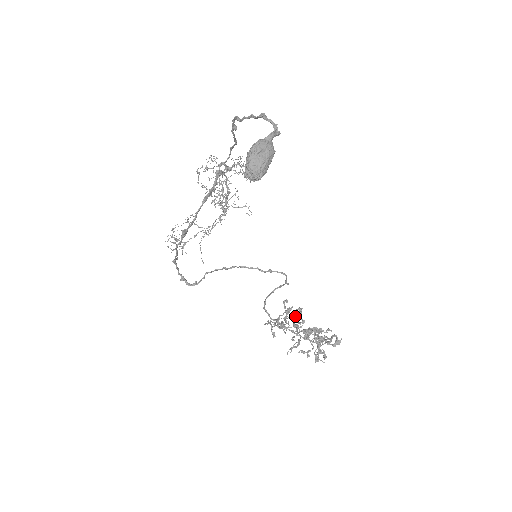
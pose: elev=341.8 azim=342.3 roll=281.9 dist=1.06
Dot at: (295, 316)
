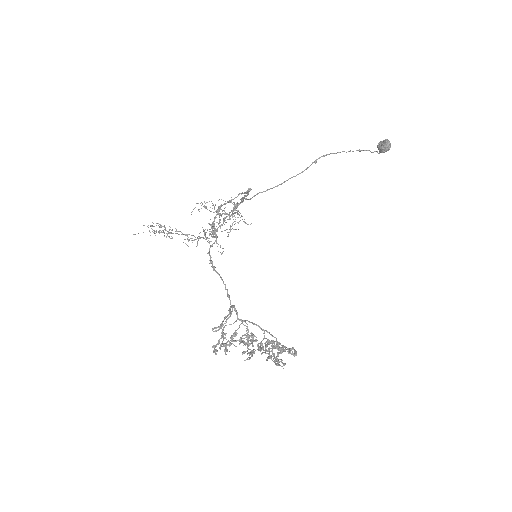
Dot at: occluded
